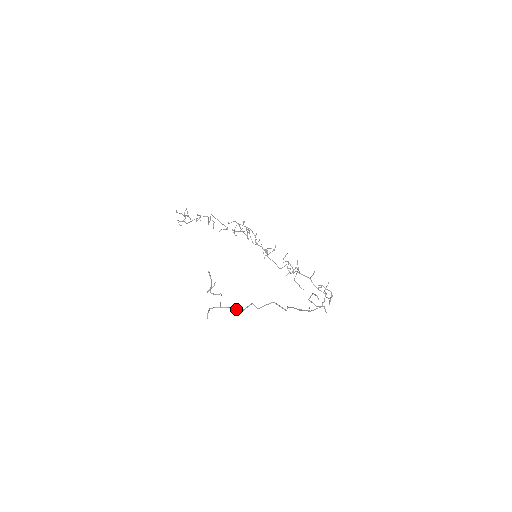
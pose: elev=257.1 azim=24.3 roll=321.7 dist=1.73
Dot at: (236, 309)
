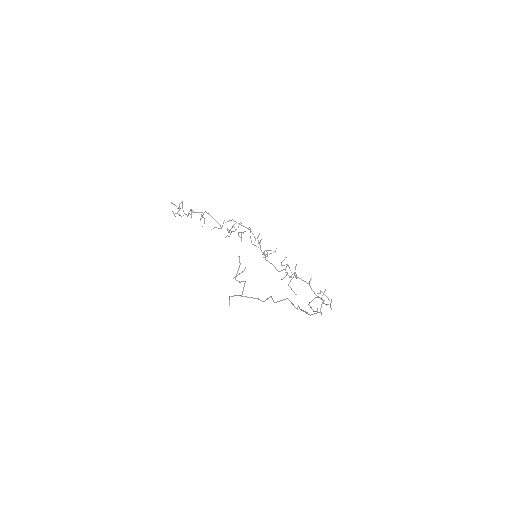
Dot at: (259, 299)
